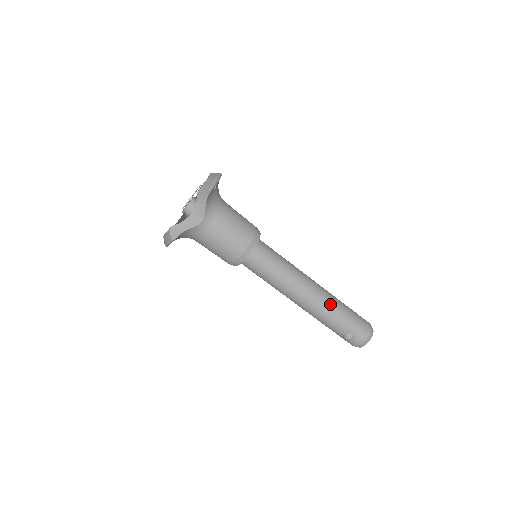
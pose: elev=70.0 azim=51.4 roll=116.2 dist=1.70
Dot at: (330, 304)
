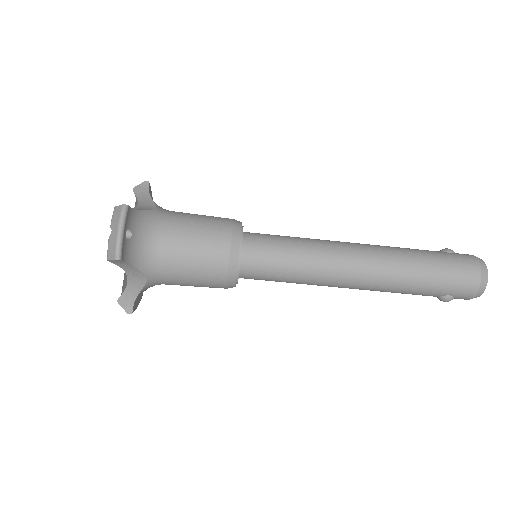
Dot at: (395, 277)
